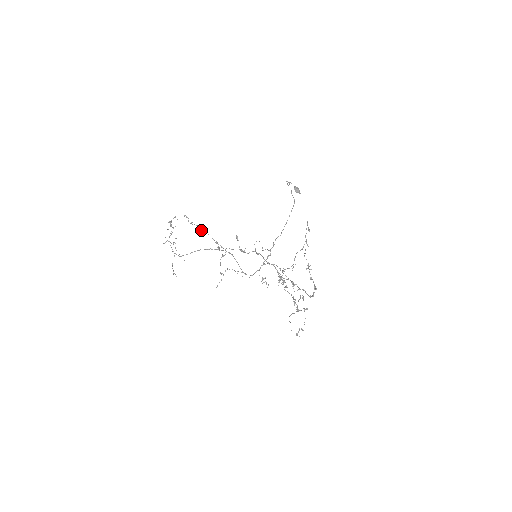
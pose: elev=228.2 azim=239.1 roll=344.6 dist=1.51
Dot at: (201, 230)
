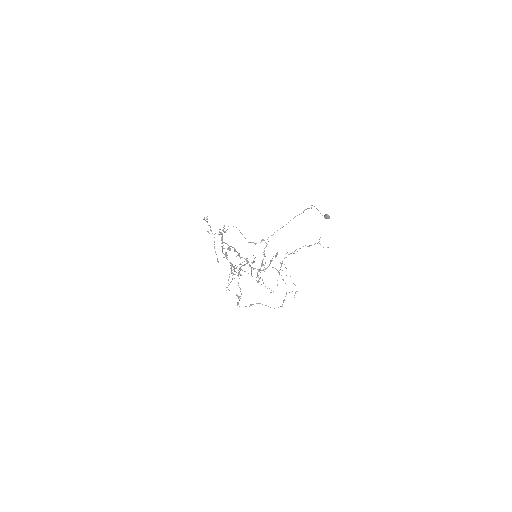
Dot at: occluded
